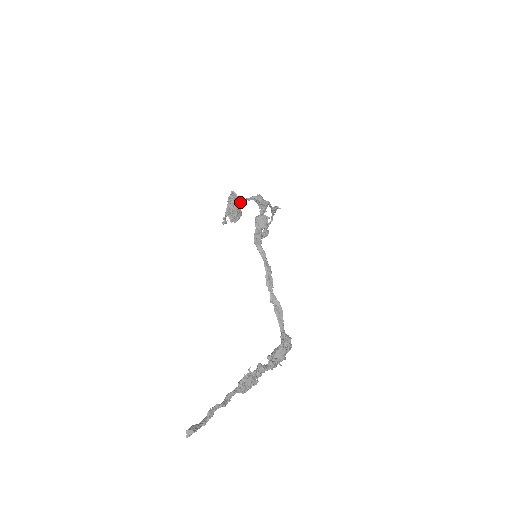
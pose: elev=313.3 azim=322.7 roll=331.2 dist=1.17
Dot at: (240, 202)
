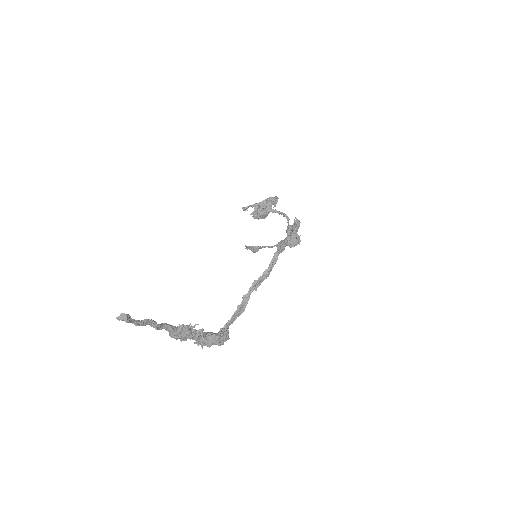
Dot at: (276, 210)
